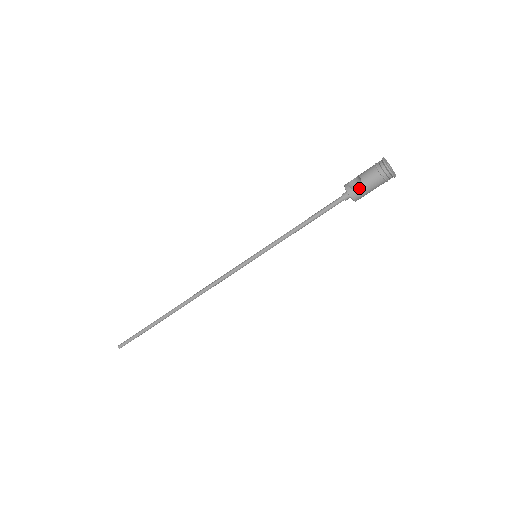
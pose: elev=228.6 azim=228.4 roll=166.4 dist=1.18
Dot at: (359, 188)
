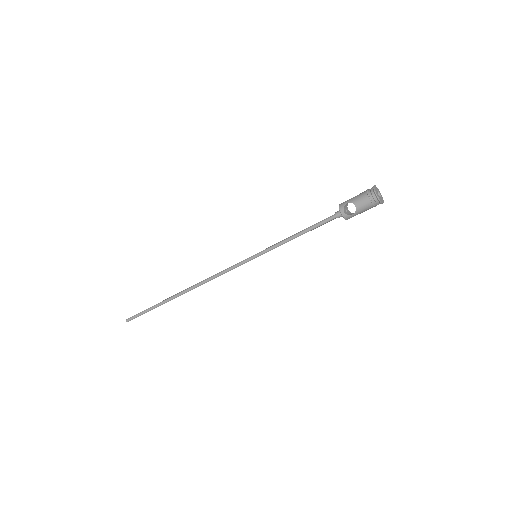
Dot at: (354, 214)
